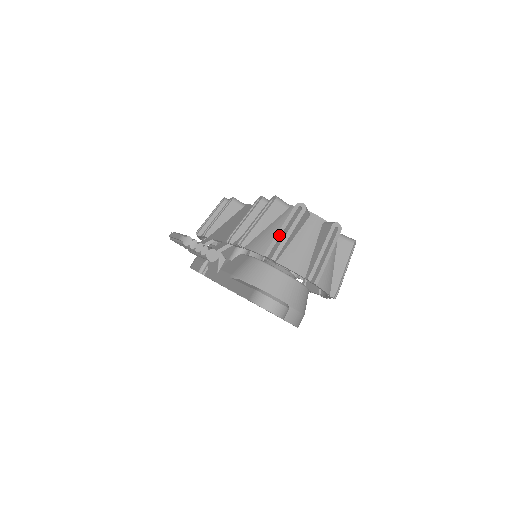
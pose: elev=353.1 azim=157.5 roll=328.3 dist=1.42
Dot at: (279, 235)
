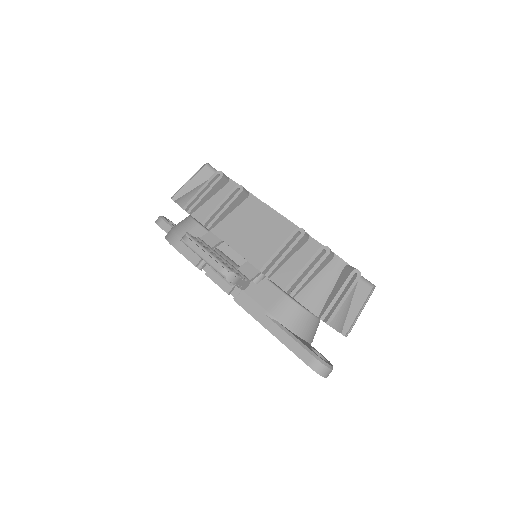
Dot at: (335, 301)
